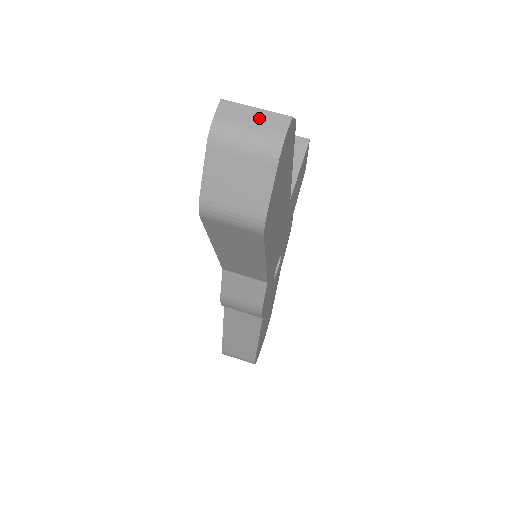
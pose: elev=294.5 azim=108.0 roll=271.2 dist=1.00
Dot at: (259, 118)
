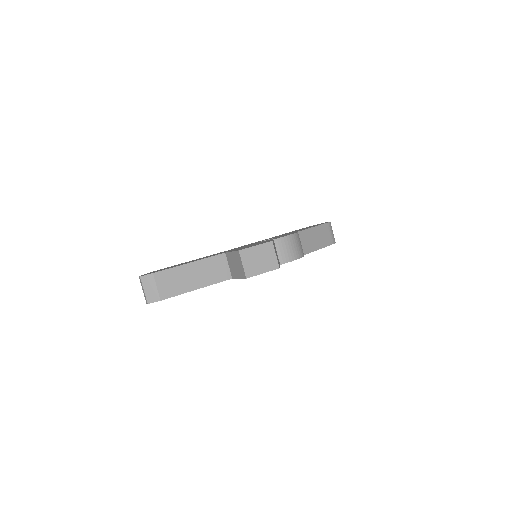
Dot at: (144, 293)
